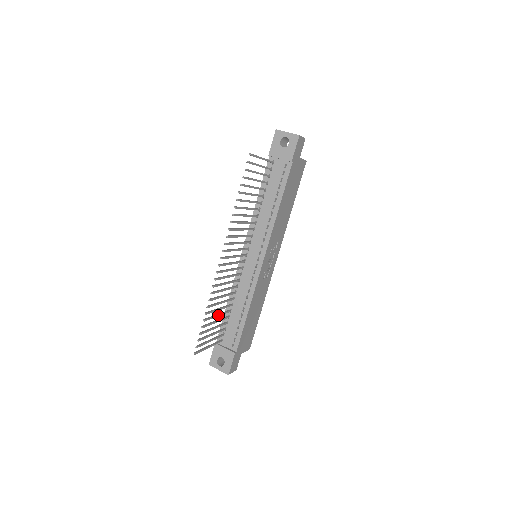
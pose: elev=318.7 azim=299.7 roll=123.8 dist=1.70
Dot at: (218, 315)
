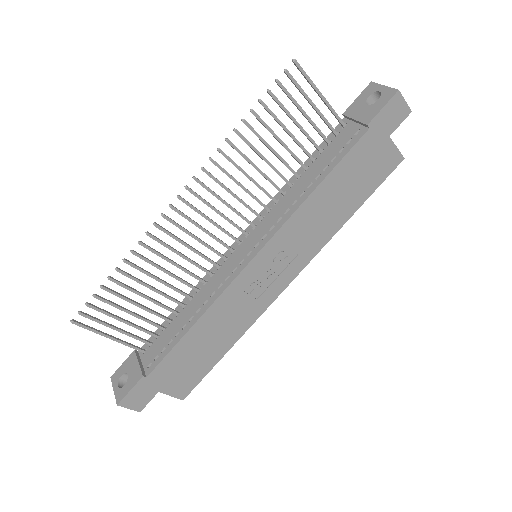
Dot at: (146, 296)
